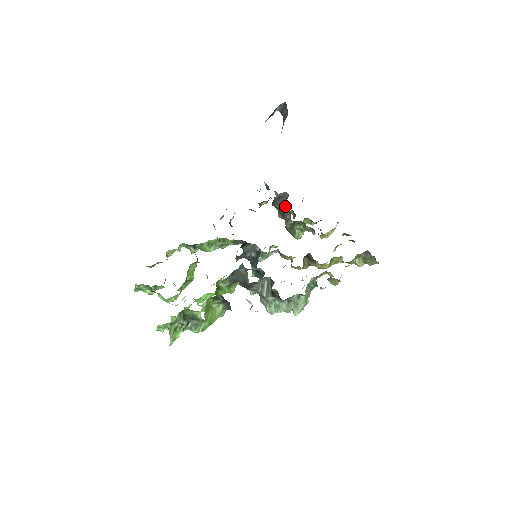
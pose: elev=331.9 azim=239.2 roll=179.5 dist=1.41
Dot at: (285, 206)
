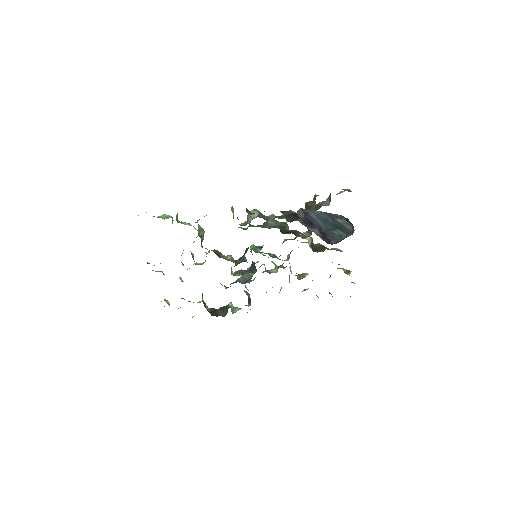
Dot at: occluded
